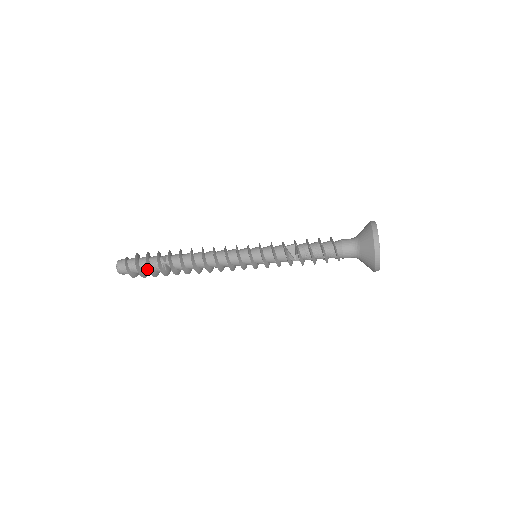
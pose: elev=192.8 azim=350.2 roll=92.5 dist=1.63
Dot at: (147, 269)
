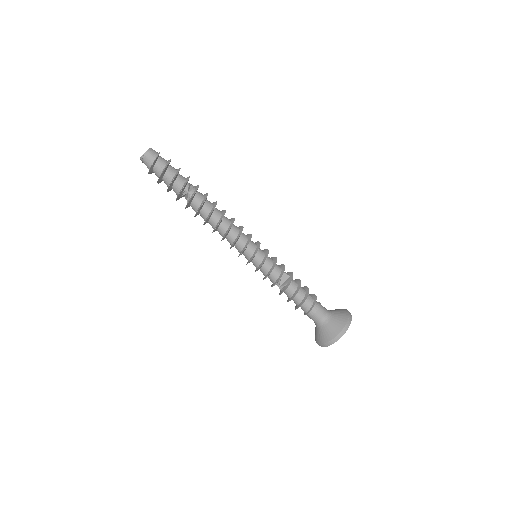
Dot at: (169, 181)
